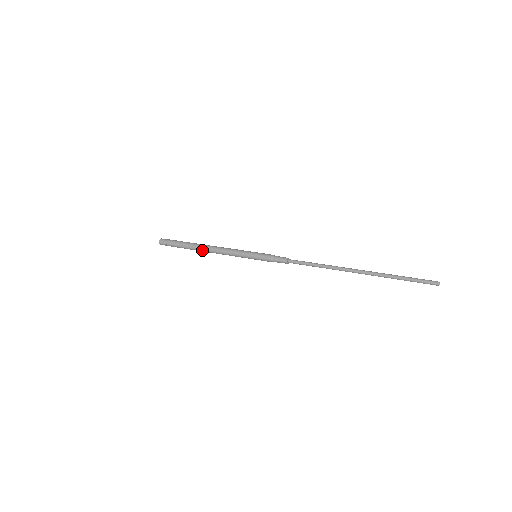
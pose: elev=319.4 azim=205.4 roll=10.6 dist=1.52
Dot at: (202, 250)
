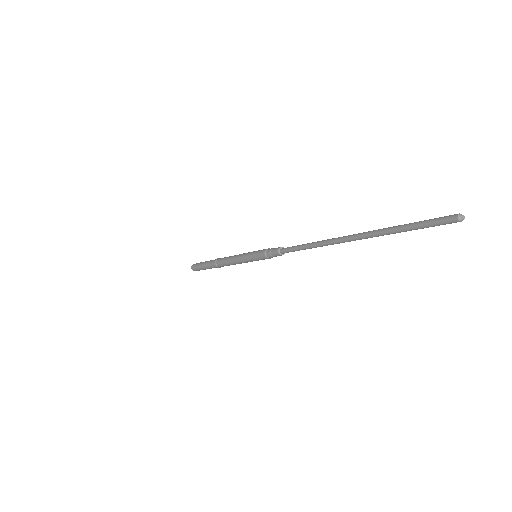
Dot at: (220, 267)
